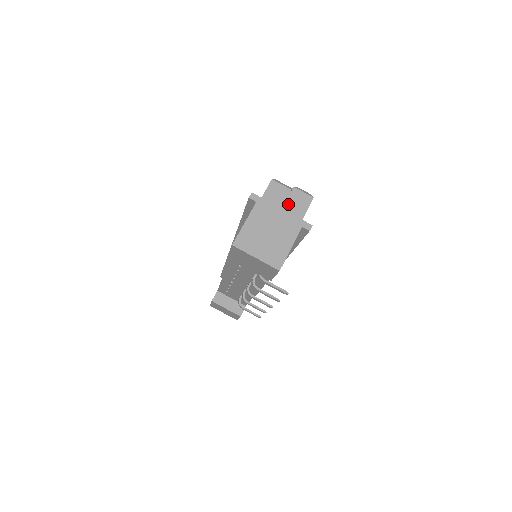
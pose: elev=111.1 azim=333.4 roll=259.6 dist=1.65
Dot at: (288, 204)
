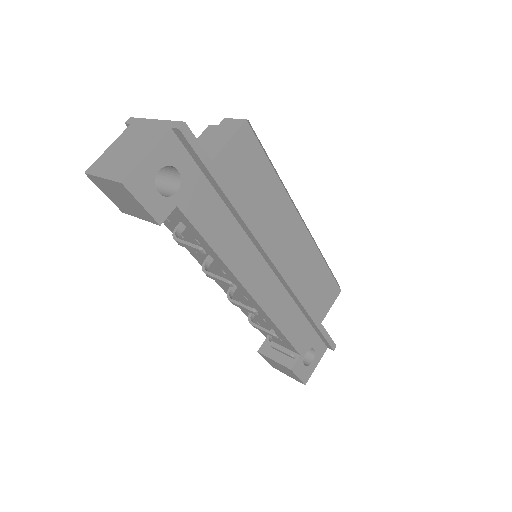
Dot at: (211, 137)
